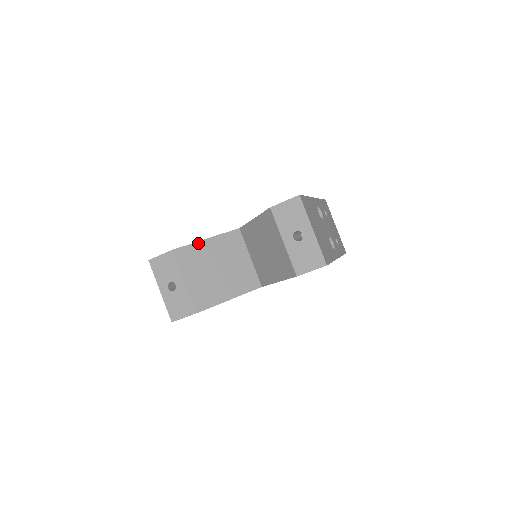
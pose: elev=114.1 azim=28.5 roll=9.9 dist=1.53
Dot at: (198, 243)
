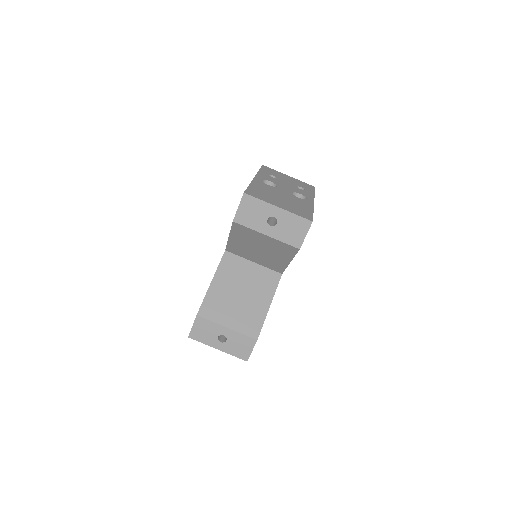
Dot at: (209, 291)
